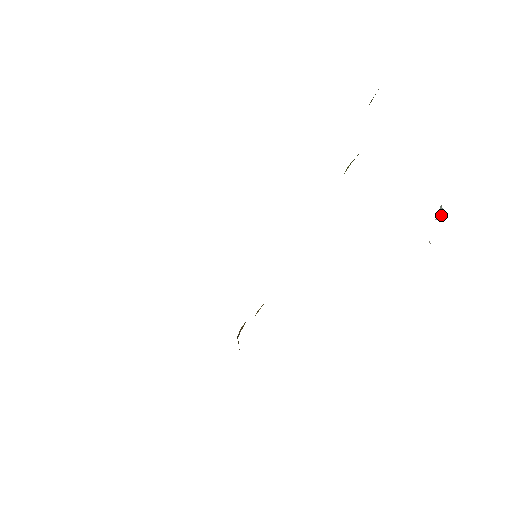
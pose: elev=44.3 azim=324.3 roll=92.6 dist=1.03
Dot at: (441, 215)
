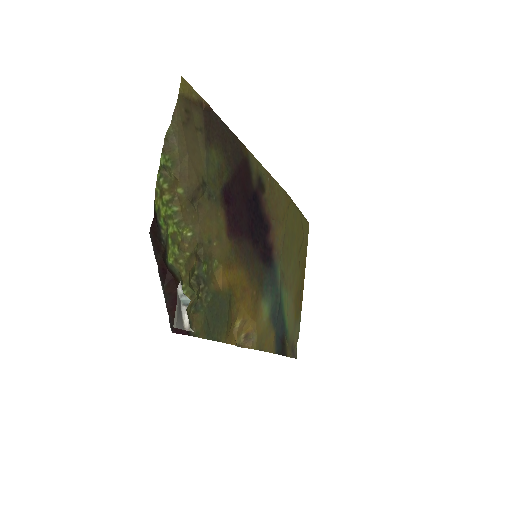
Dot at: (188, 303)
